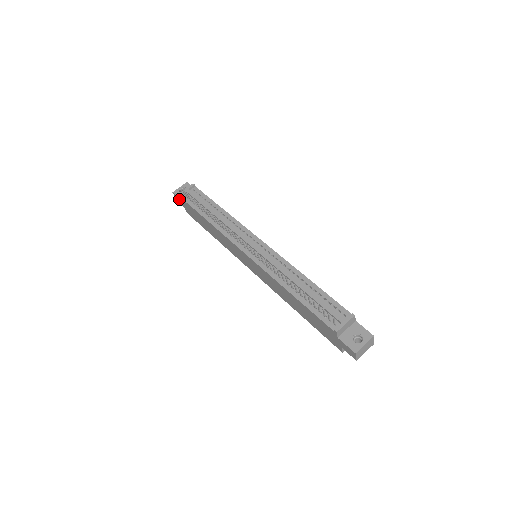
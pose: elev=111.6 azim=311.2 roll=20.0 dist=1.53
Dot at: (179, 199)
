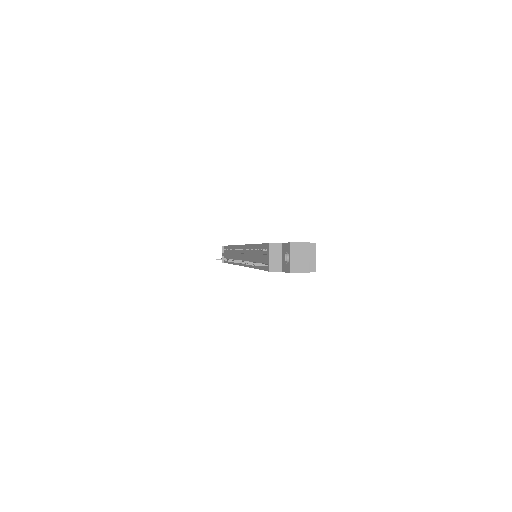
Dot at: occluded
